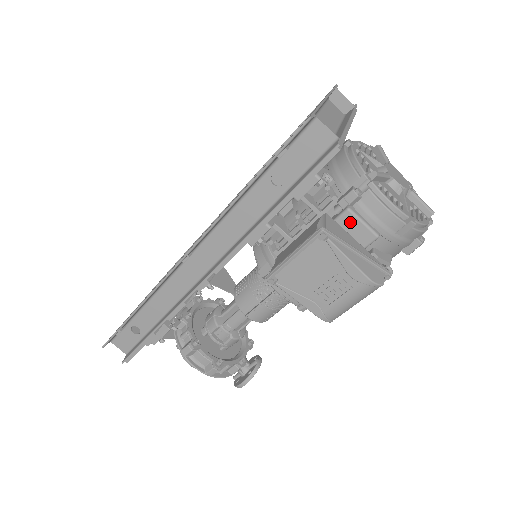
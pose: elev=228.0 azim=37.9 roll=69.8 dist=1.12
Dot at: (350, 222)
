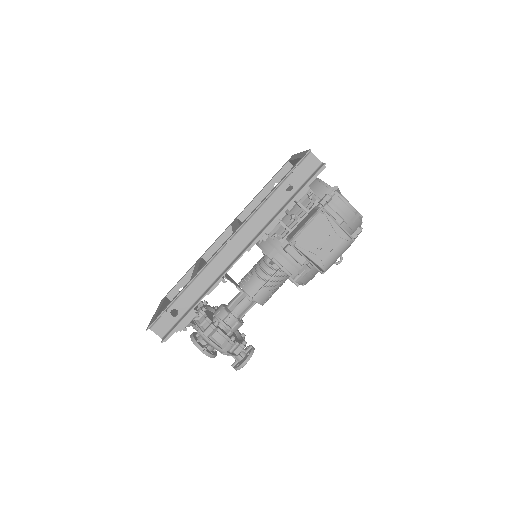
Dot at: occluded
